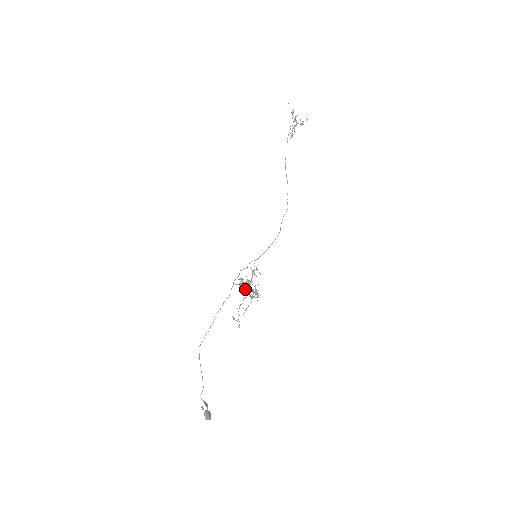
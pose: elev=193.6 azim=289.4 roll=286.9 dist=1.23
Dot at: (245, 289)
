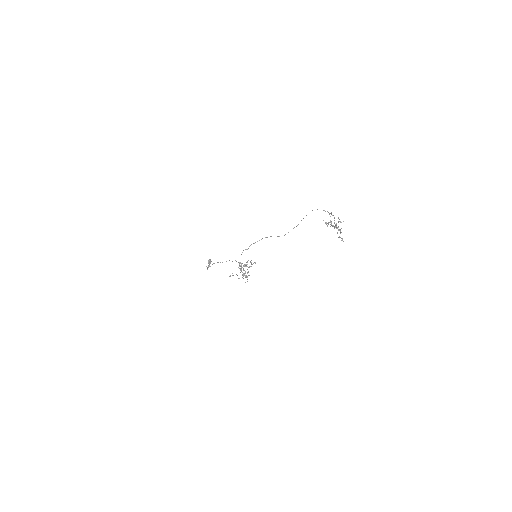
Dot at: occluded
